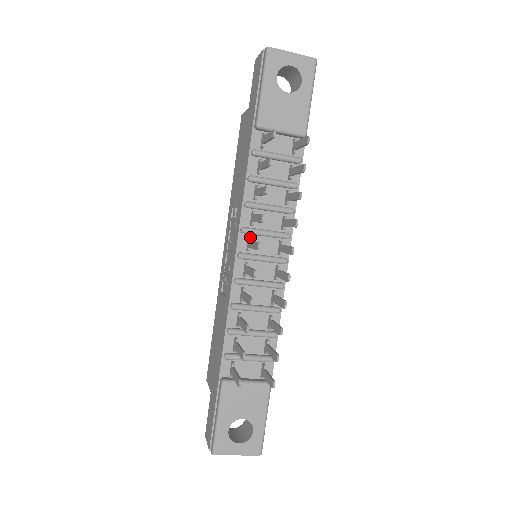
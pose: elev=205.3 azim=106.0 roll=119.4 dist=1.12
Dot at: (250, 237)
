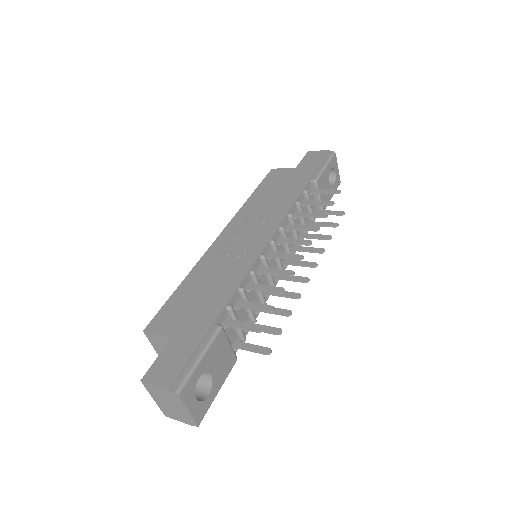
Dot at: (284, 236)
